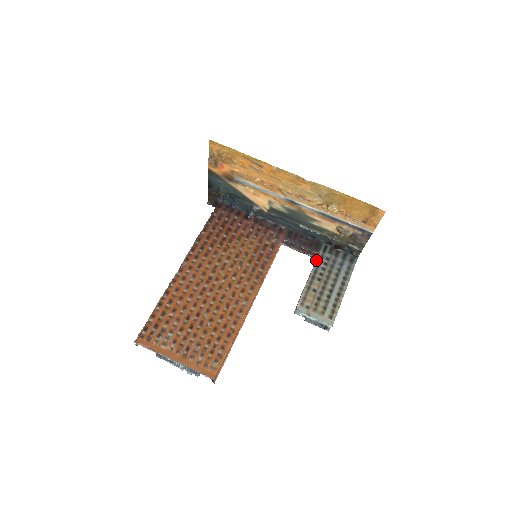
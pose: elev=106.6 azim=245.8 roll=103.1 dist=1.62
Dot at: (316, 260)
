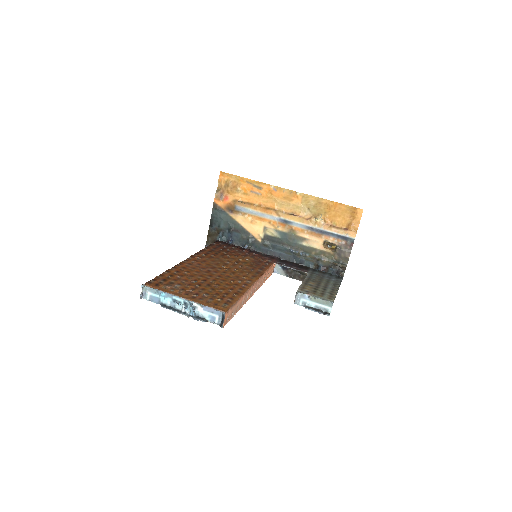
Dot at: (307, 274)
